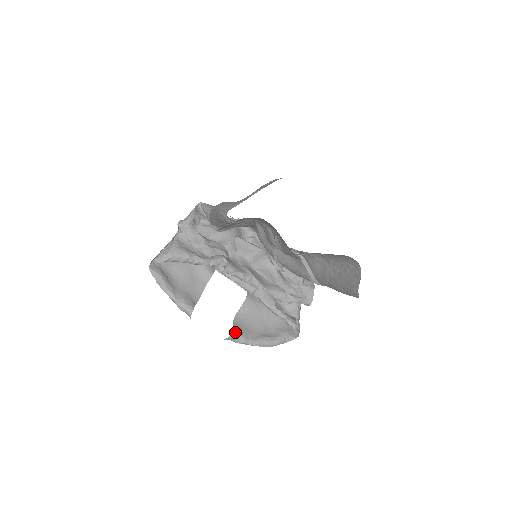
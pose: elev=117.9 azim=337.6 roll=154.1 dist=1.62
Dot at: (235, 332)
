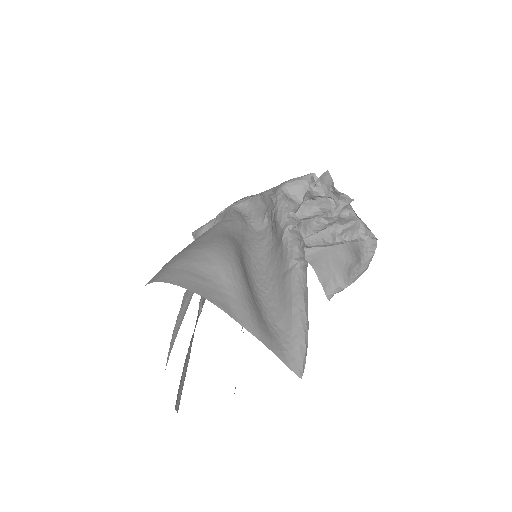
Dot at: (328, 292)
